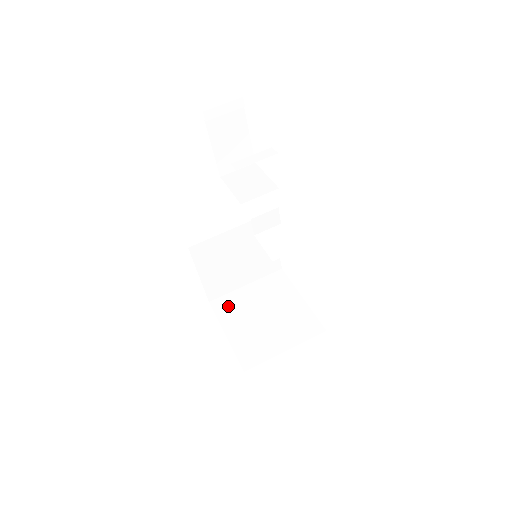
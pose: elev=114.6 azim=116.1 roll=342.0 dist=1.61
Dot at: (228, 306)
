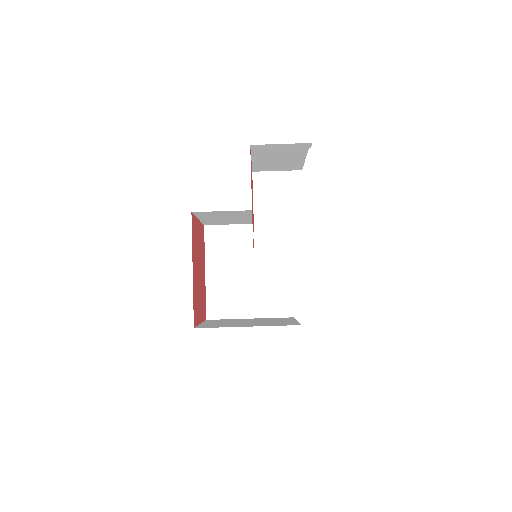
Dot at: (220, 241)
